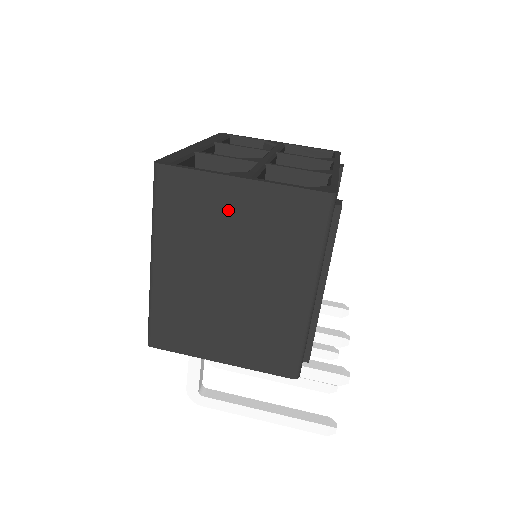
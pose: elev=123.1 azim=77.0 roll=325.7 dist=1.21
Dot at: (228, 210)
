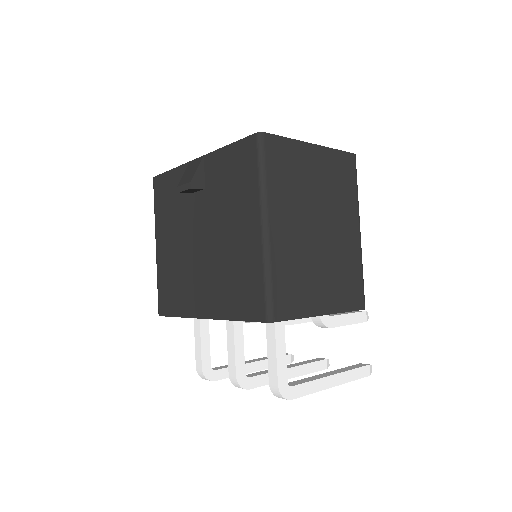
Dot at: (310, 170)
